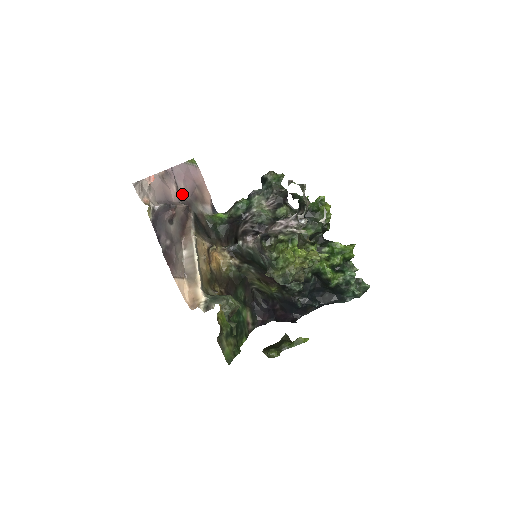
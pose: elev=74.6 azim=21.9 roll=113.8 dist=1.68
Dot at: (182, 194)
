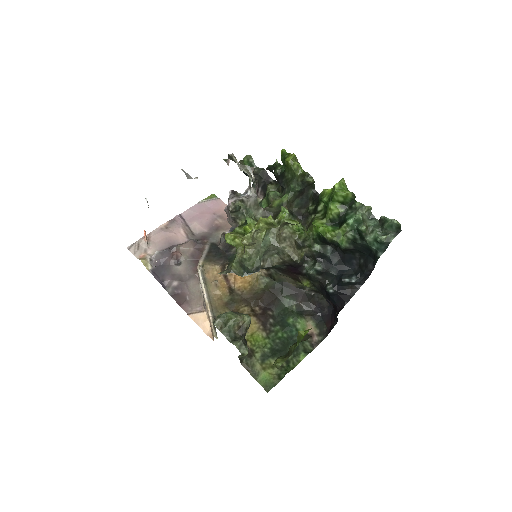
Dot at: (196, 232)
